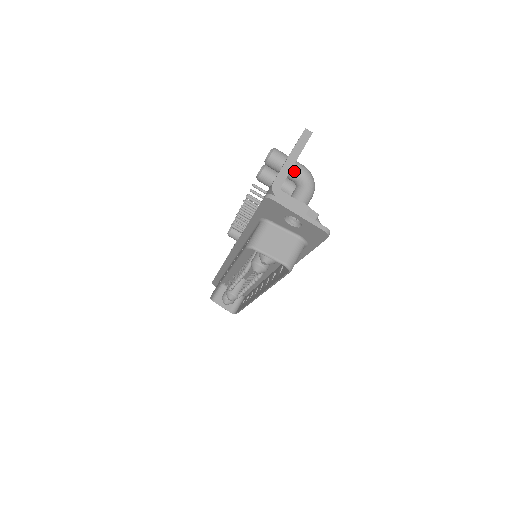
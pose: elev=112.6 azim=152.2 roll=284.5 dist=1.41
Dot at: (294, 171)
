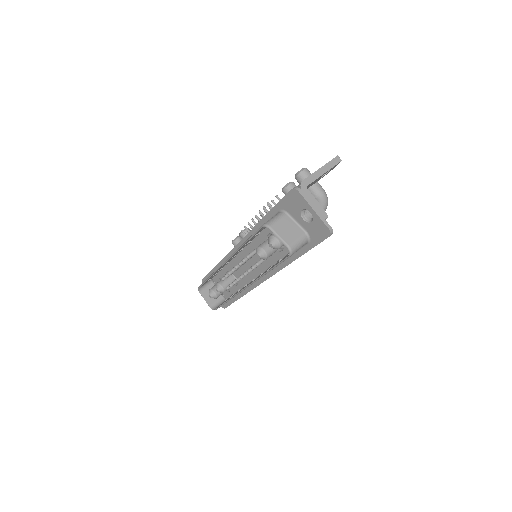
Dot at: (316, 189)
